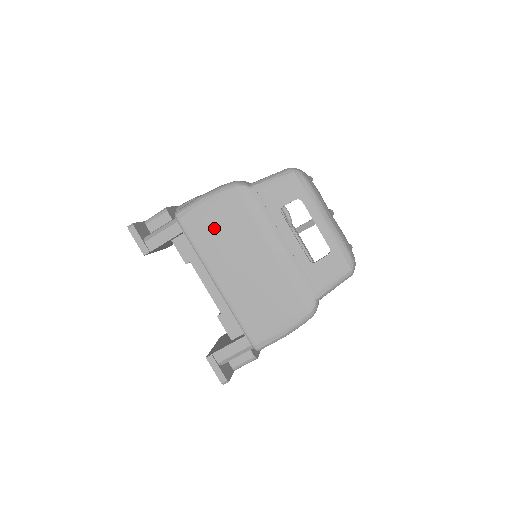
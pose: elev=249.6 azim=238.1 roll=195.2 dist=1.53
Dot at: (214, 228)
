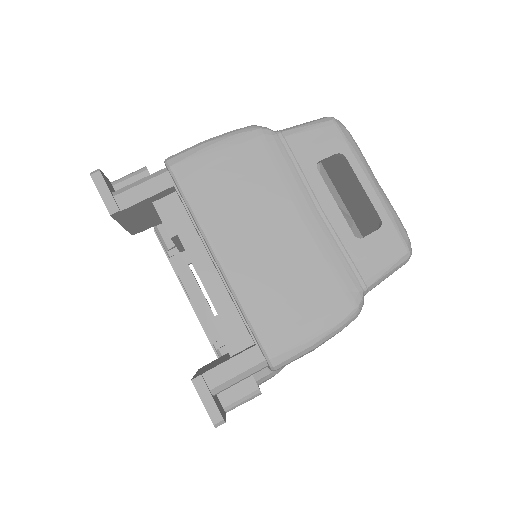
Dot at: (222, 181)
